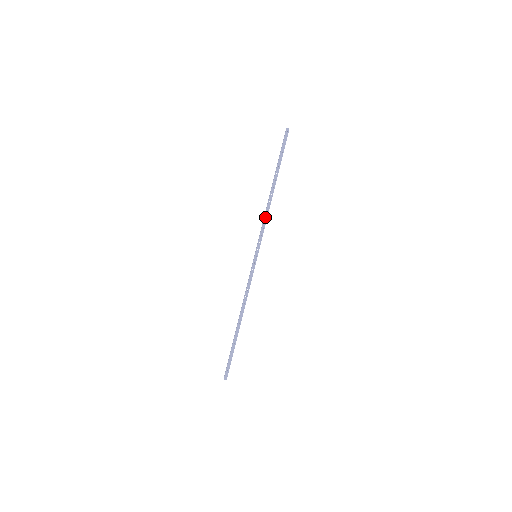
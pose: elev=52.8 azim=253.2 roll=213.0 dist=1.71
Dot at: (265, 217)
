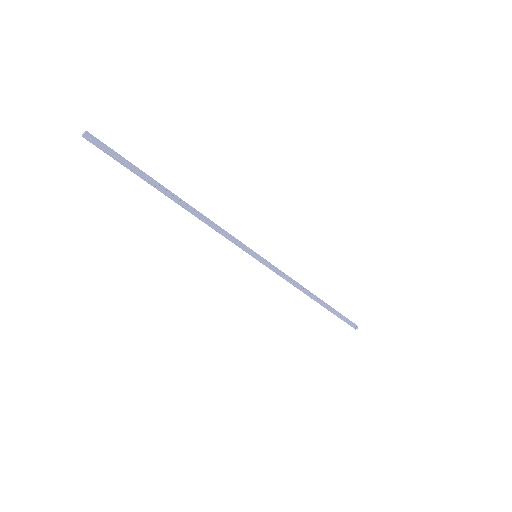
Dot at: (213, 228)
